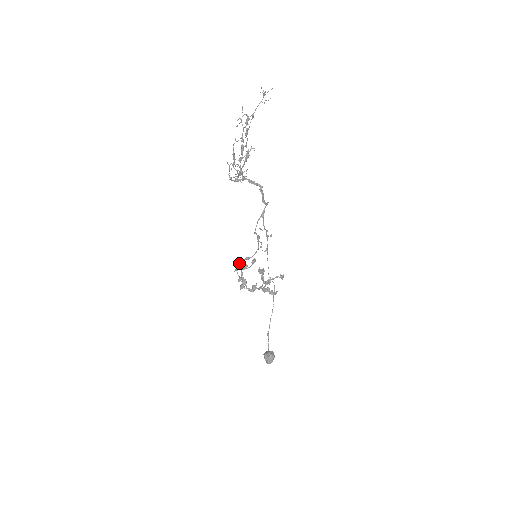
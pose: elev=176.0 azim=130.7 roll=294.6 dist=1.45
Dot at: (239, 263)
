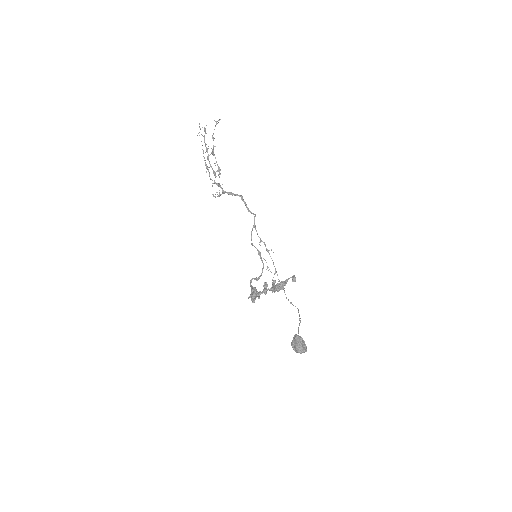
Dot at: occluded
